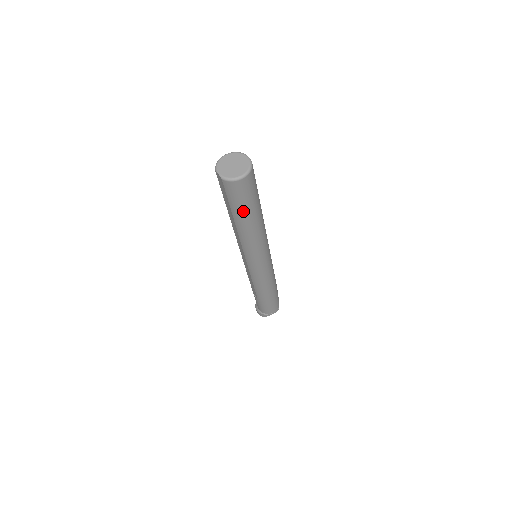
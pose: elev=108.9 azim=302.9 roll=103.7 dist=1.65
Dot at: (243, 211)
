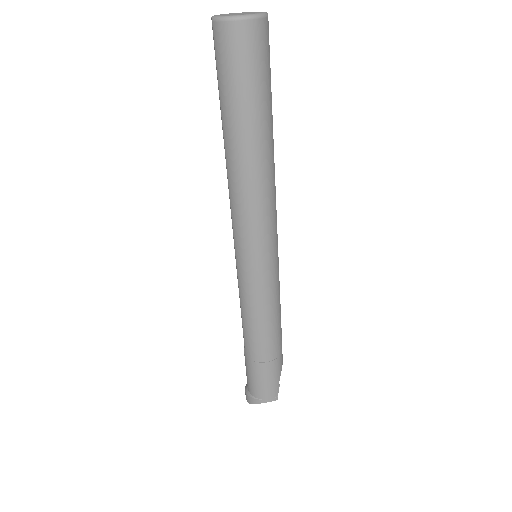
Dot at: (235, 106)
